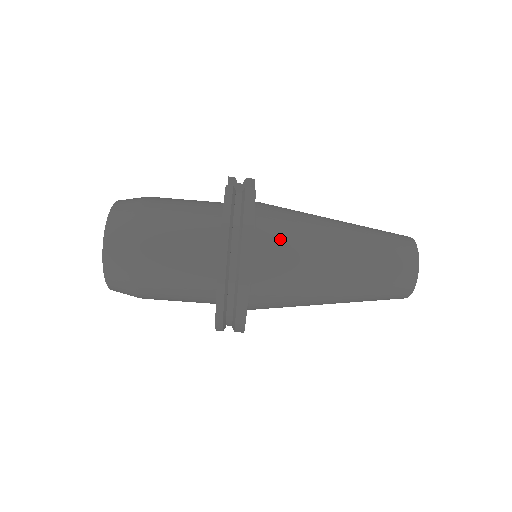
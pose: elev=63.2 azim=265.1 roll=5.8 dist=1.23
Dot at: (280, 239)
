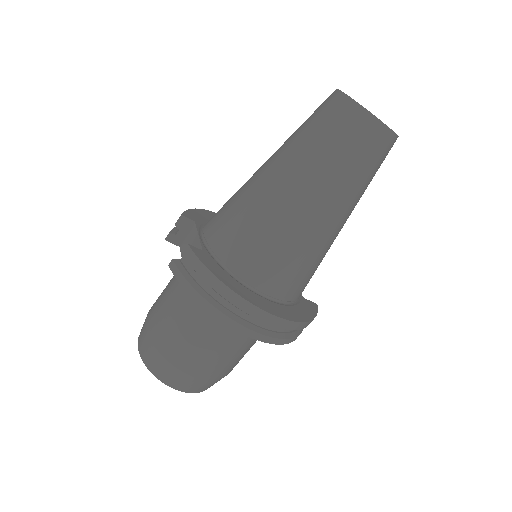
Dot at: (249, 249)
